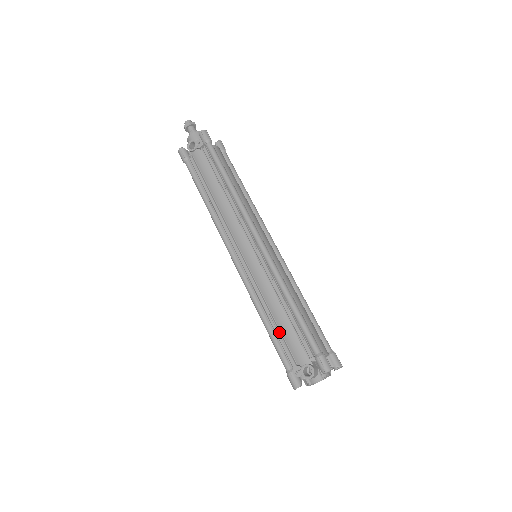
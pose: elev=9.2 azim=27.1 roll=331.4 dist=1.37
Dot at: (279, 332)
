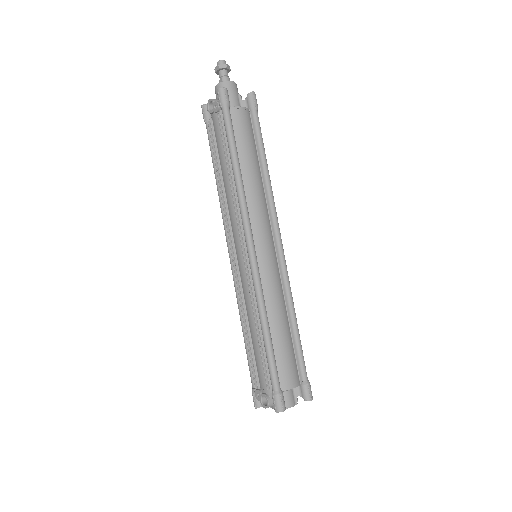
Dot at: (251, 351)
